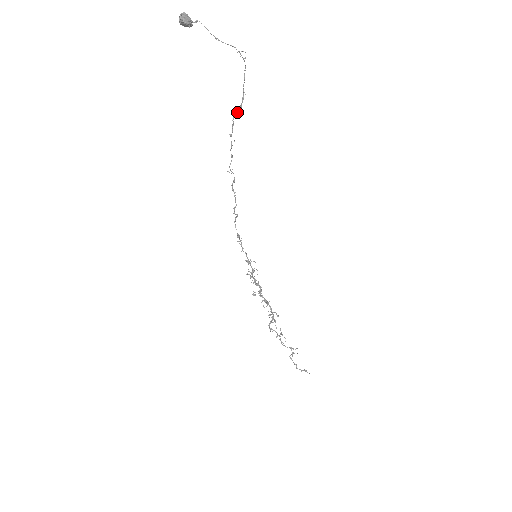
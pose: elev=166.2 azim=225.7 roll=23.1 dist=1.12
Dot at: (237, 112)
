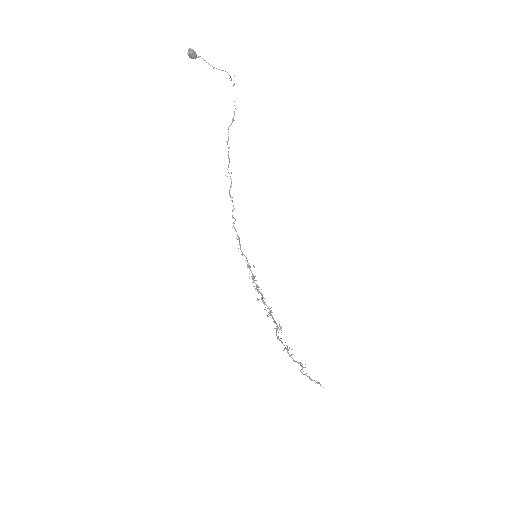
Dot at: (231, 124)
